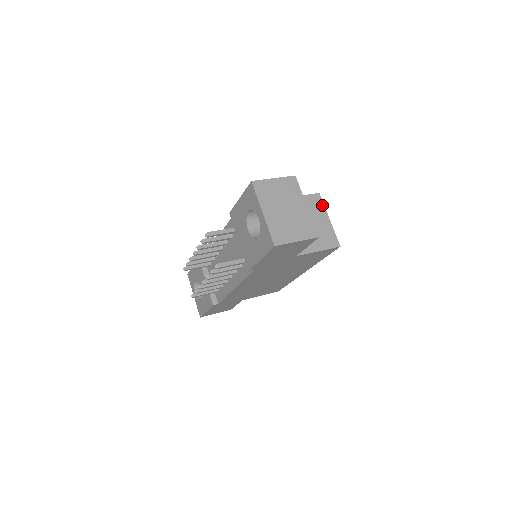
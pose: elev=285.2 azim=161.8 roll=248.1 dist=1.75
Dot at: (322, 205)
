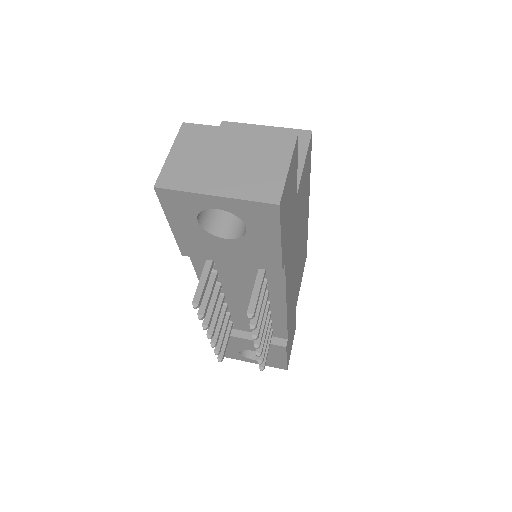
Dot at: (241, 126)
